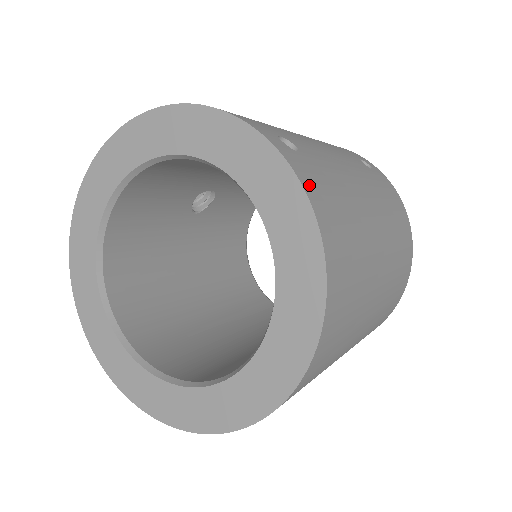
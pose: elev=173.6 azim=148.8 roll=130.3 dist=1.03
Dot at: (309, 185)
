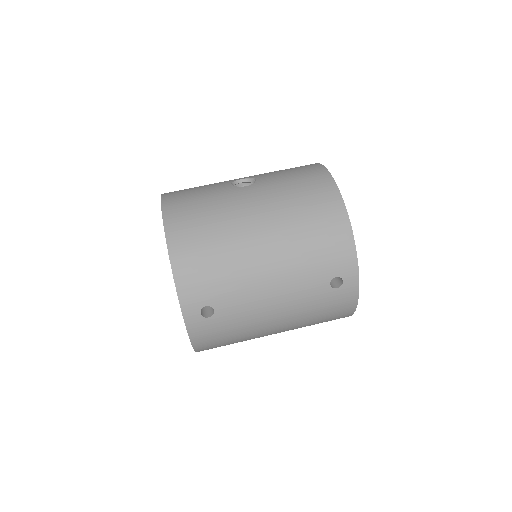
Dot at: (197, 337)
